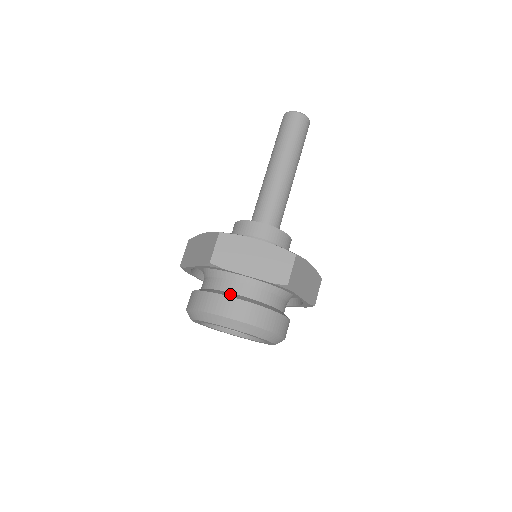
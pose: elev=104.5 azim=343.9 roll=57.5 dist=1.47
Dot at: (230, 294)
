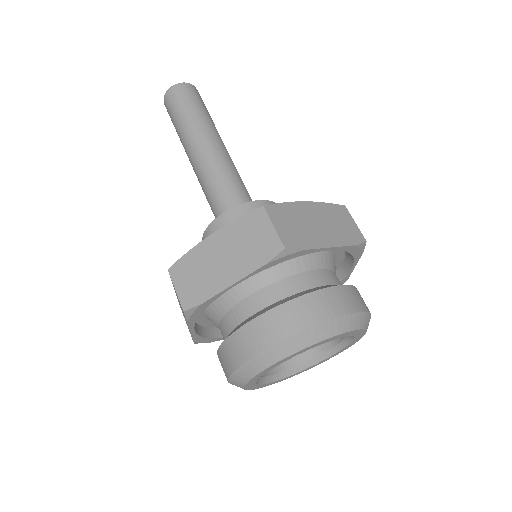
Dot at: (242, 323)
